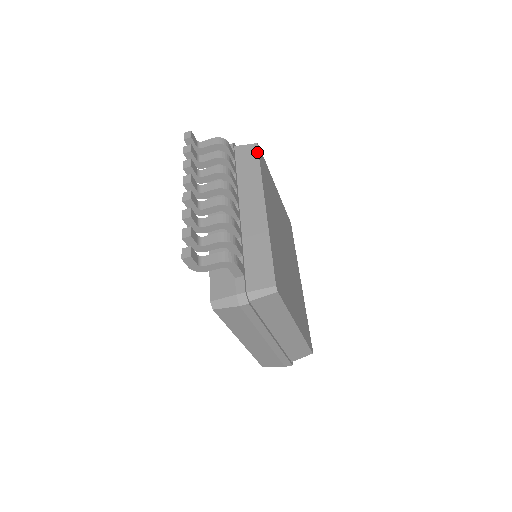
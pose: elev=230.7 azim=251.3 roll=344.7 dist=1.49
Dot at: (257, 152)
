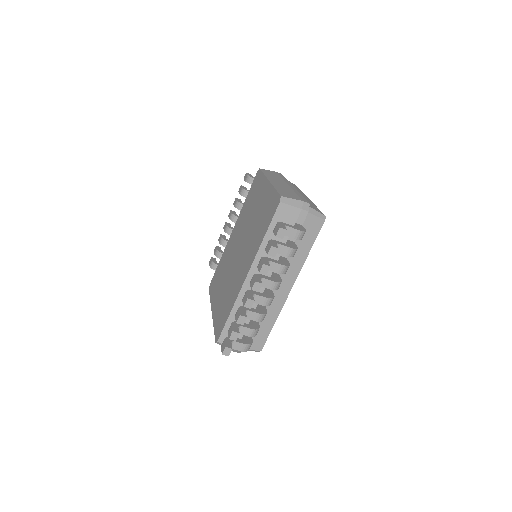
Dot at: (319, 231)
